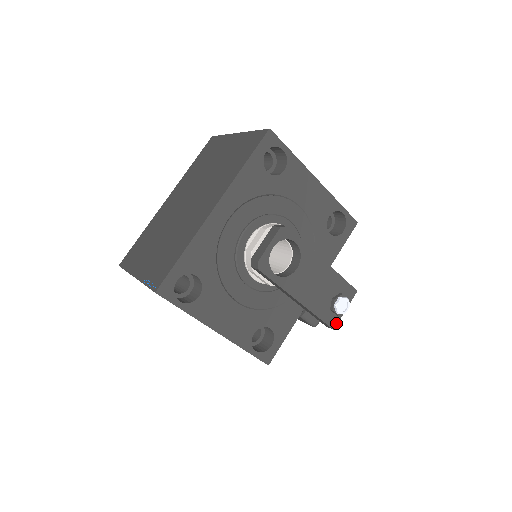
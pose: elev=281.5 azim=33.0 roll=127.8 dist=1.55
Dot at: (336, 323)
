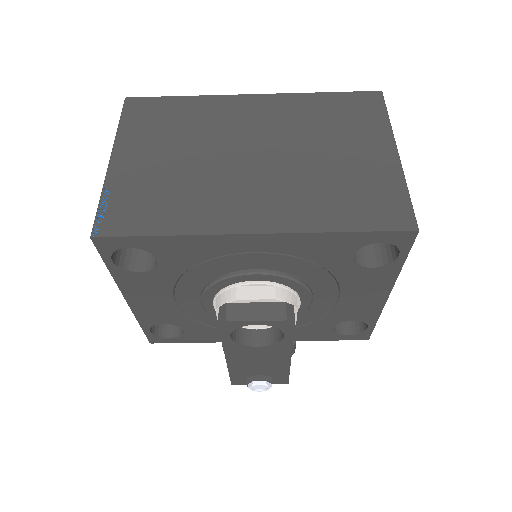
Dot at: (240, 384)
